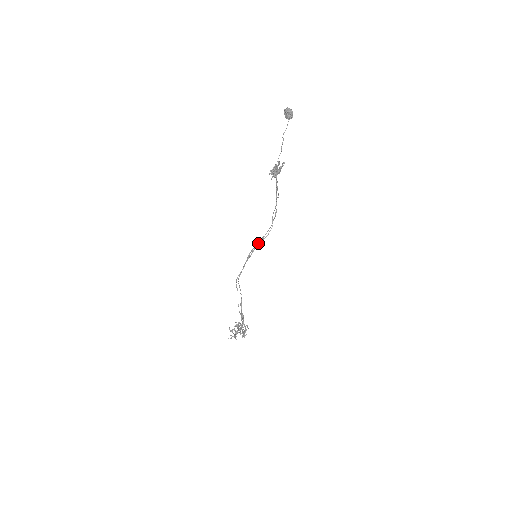
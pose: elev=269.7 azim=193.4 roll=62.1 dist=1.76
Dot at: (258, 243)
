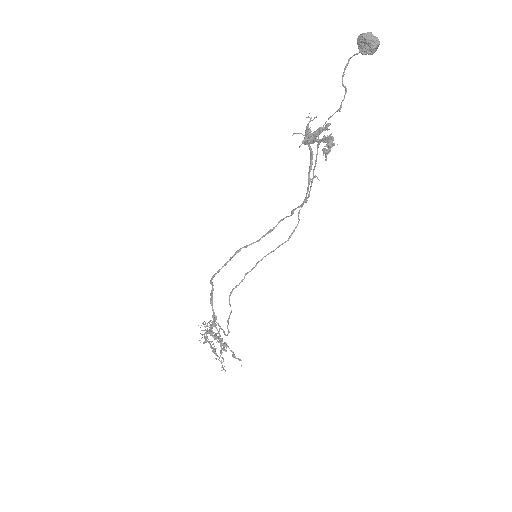
Dot at: occluded
